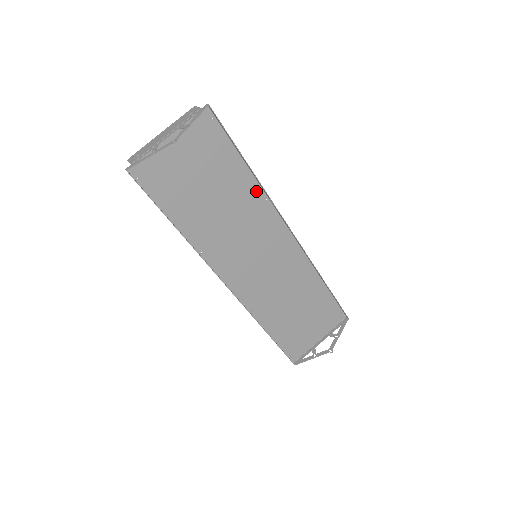
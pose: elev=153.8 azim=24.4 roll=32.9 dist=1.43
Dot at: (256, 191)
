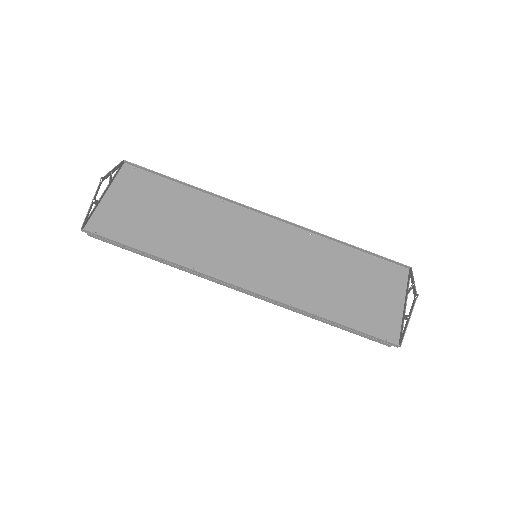
Dot at: (208, 200)
